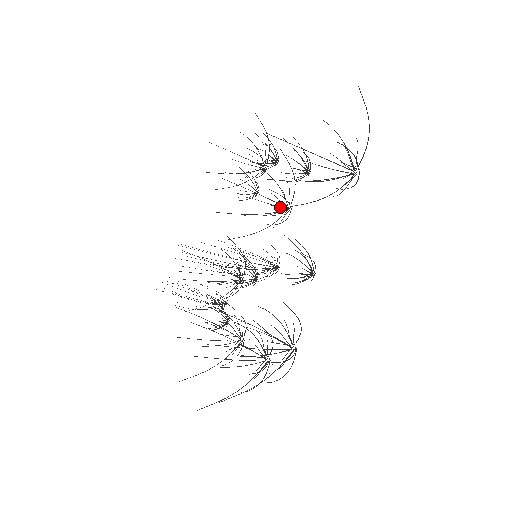
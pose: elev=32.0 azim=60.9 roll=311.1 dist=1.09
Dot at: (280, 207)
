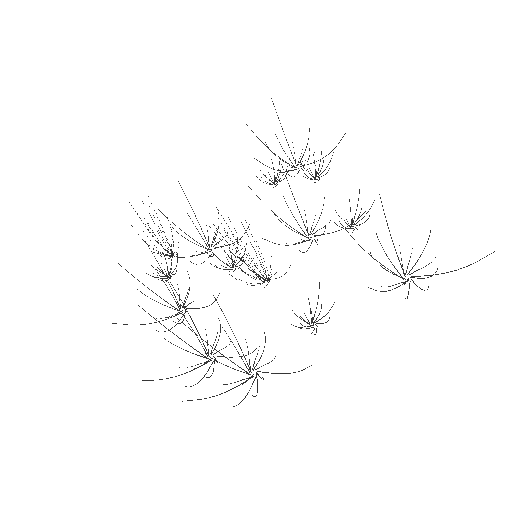
Dot at: occluded
